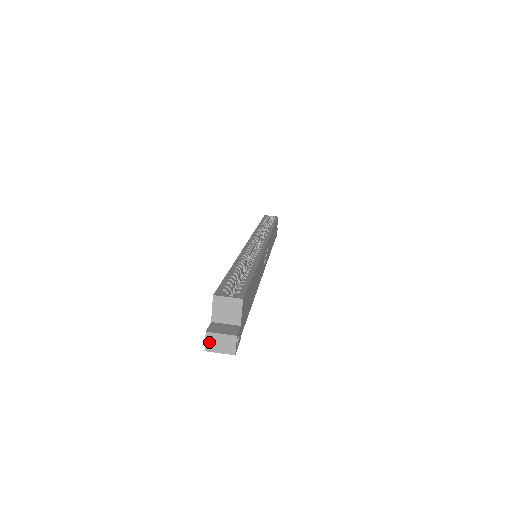
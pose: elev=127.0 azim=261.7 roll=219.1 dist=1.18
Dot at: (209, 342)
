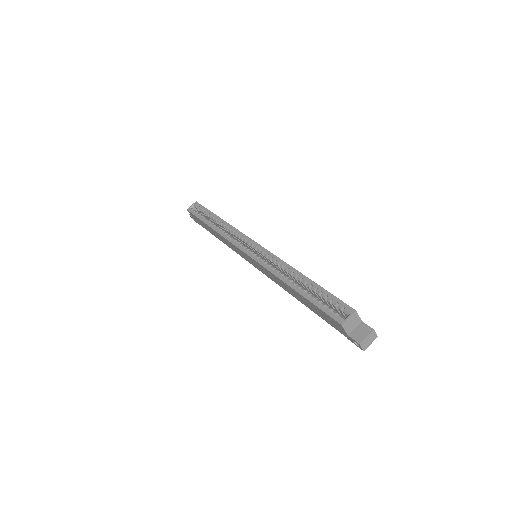
Dot at: (364, 346)
